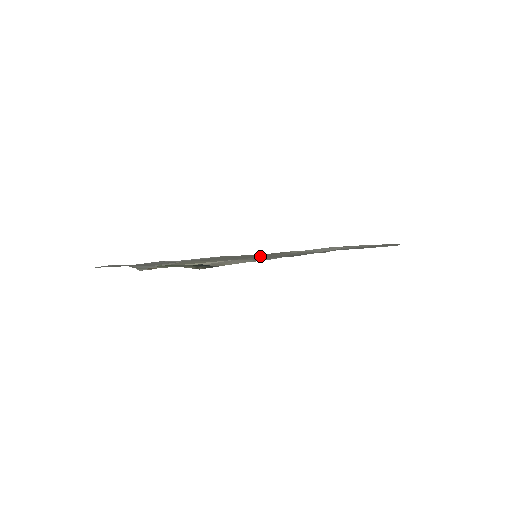
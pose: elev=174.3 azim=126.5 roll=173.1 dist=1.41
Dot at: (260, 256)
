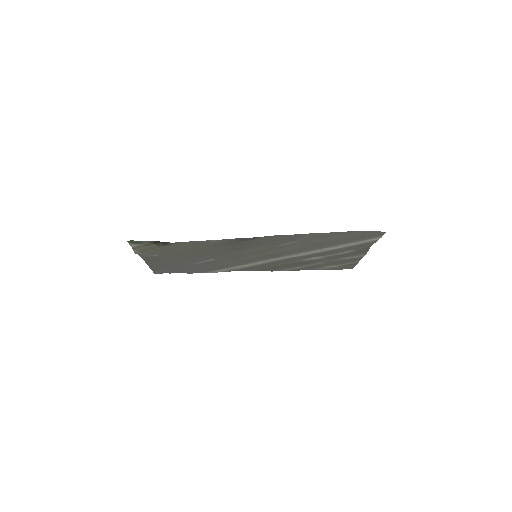
Dot at: (234, 246)
